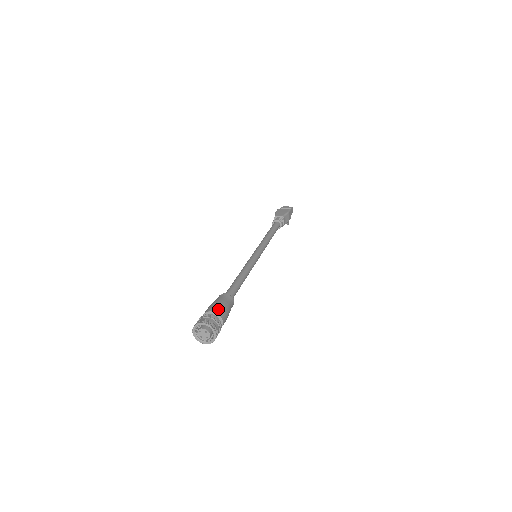
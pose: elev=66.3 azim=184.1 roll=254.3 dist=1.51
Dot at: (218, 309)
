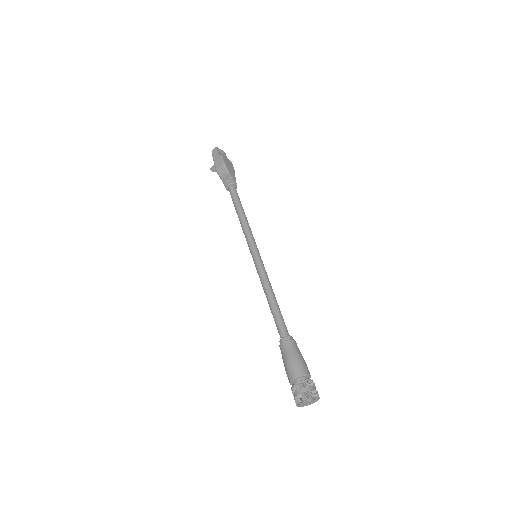
Dot at: occluded
